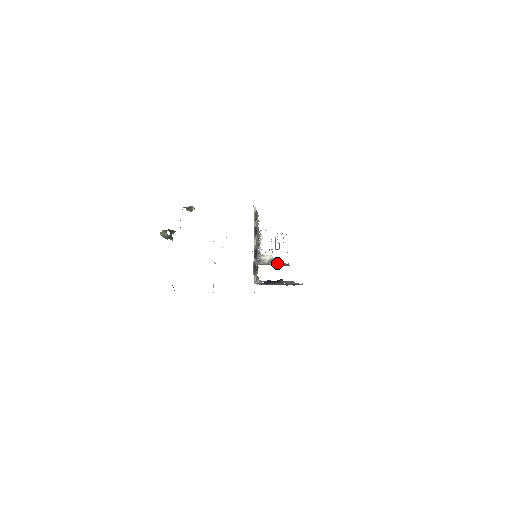
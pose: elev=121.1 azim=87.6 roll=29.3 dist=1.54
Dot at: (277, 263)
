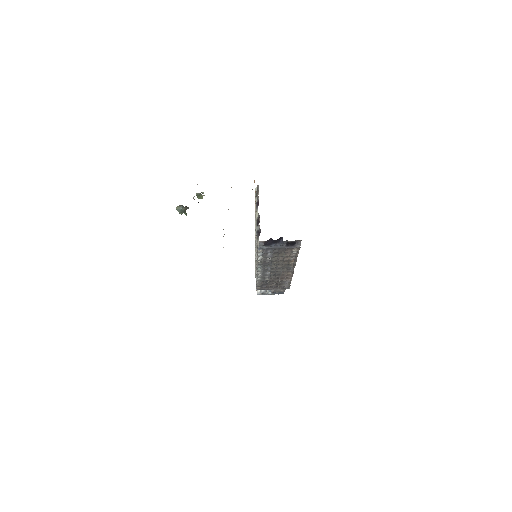
Dot at: occluded
